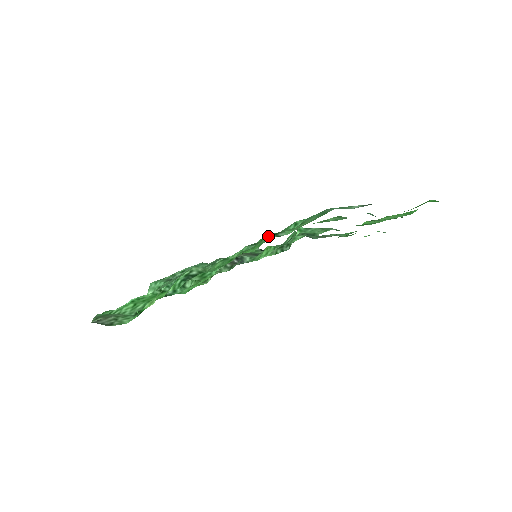
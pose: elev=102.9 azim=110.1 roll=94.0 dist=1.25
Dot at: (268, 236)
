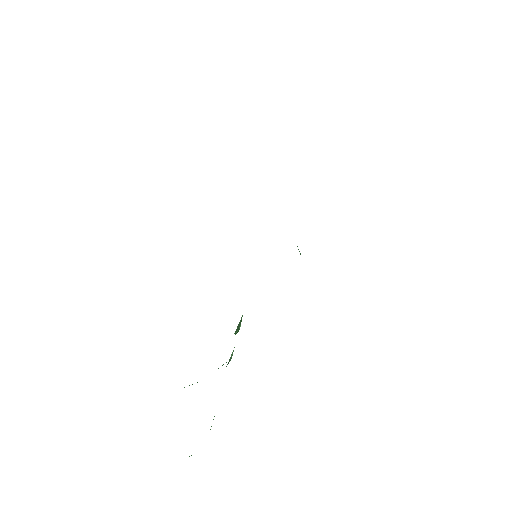
Dot at: occluded
